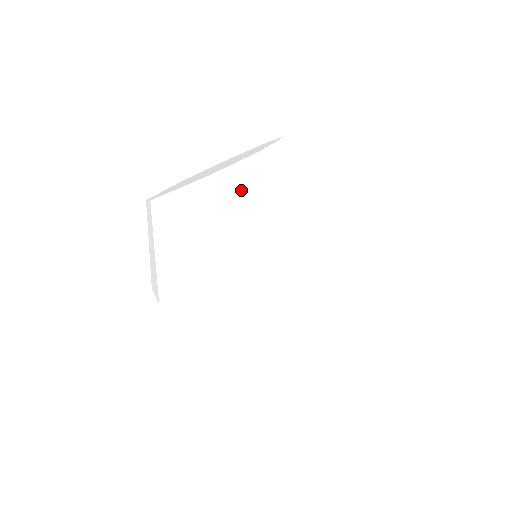
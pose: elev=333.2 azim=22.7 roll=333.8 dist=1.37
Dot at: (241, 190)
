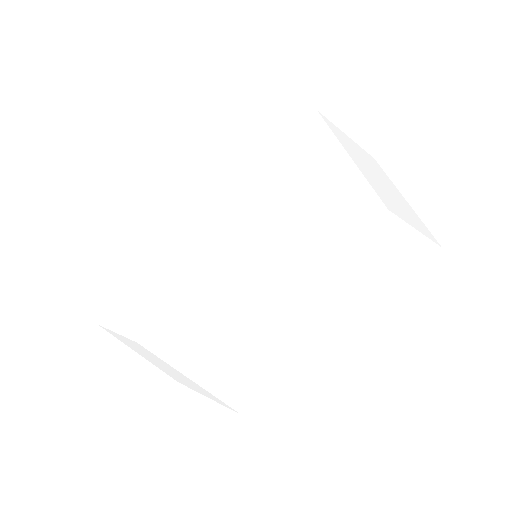
Dot at: (265, 249)
